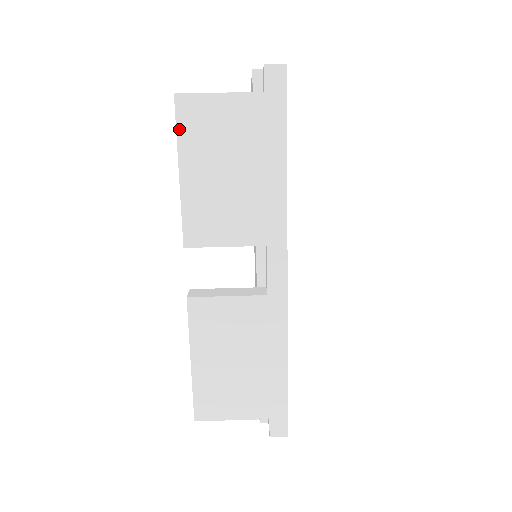
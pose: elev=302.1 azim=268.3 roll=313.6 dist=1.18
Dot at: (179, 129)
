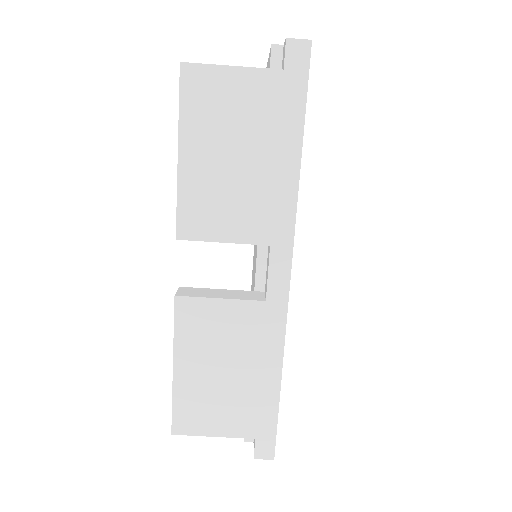
Dot at: (182, 103)
